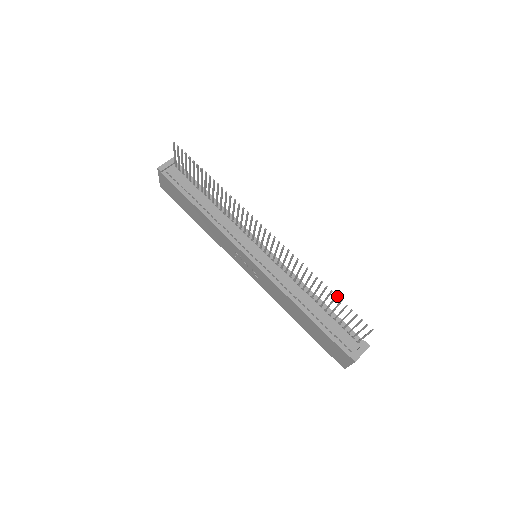
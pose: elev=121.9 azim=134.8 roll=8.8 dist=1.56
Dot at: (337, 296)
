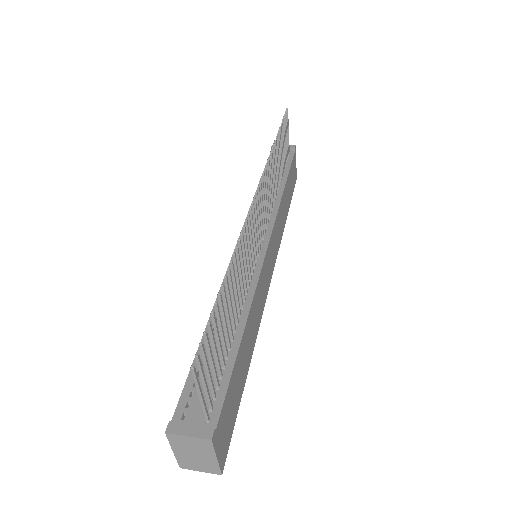
Dot at: (221, 296)
